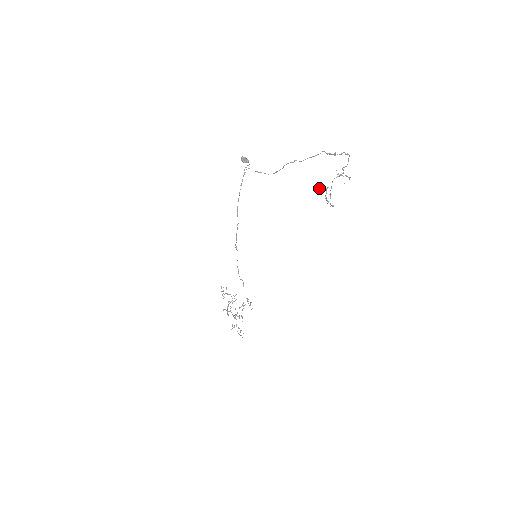
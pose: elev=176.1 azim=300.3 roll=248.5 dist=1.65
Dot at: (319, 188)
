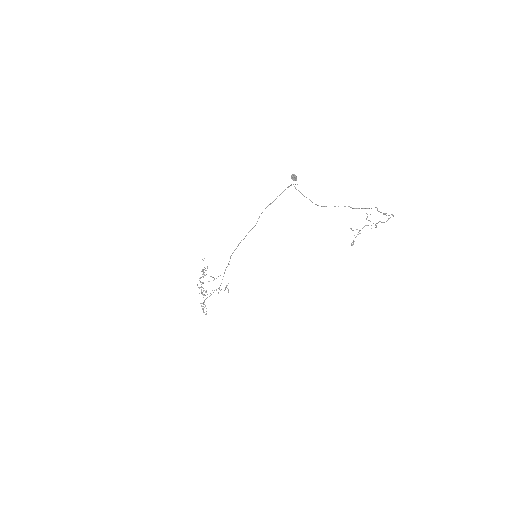
Dot at: (350, 228)
